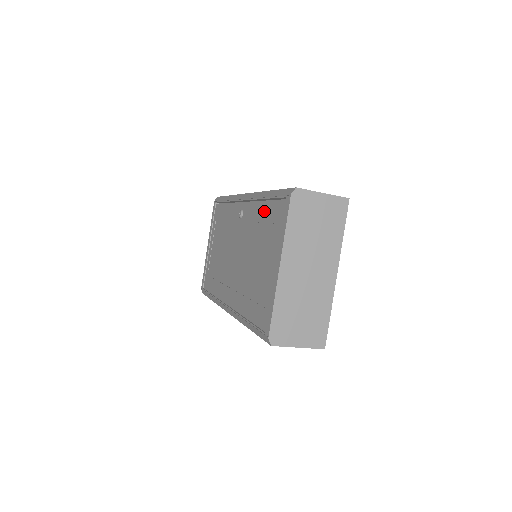
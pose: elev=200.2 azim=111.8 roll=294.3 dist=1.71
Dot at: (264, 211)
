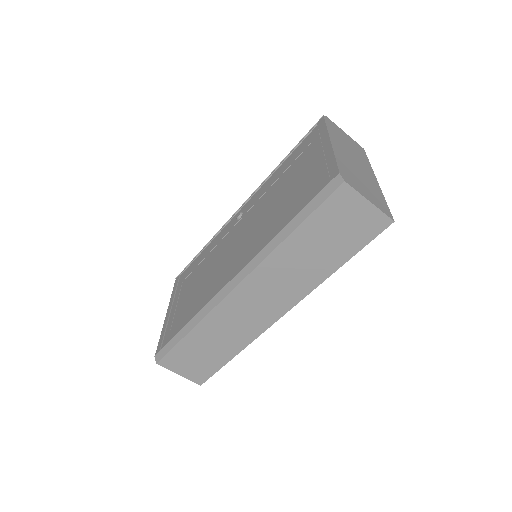
Dot at: (283, 166)
